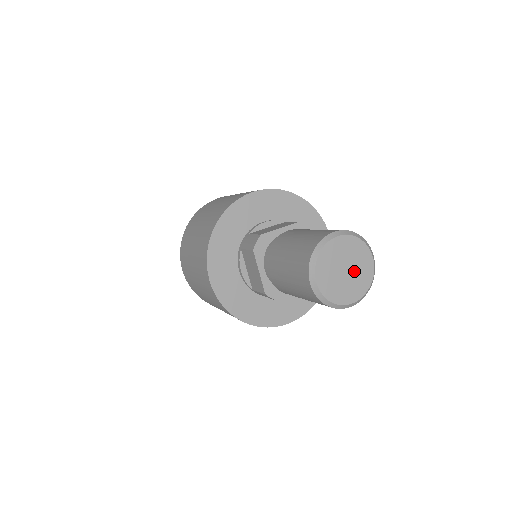
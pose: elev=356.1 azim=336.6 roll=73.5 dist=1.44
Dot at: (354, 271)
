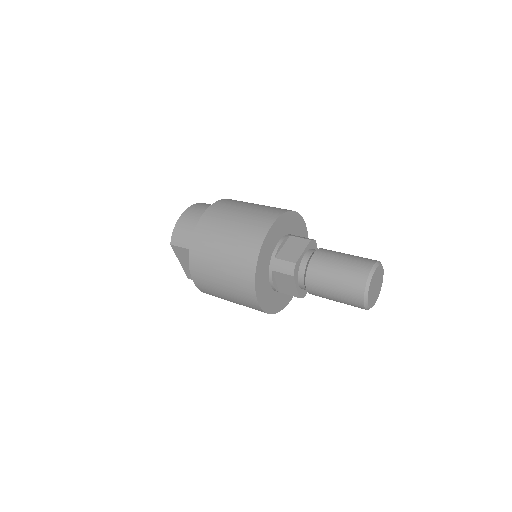
Dot at: (378, 284)
